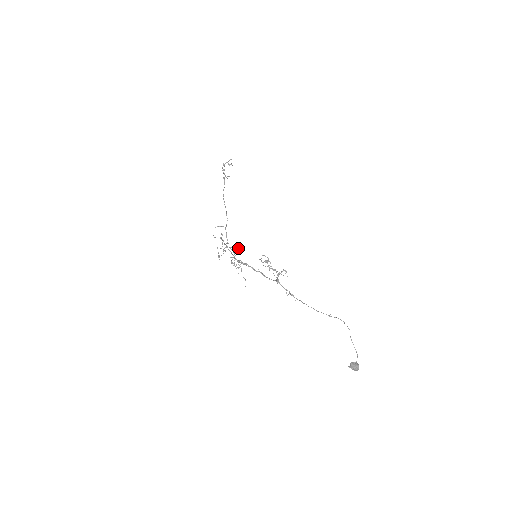
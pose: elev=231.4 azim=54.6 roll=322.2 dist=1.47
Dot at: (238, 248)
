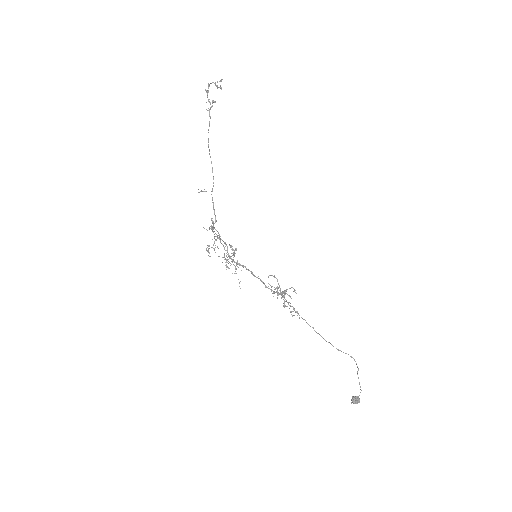
Dot at: (236, 250)
